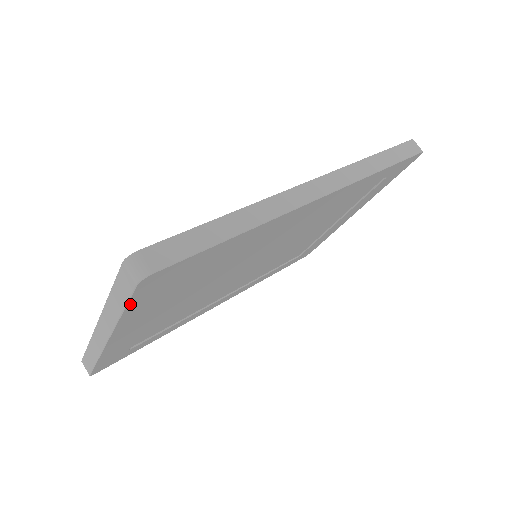
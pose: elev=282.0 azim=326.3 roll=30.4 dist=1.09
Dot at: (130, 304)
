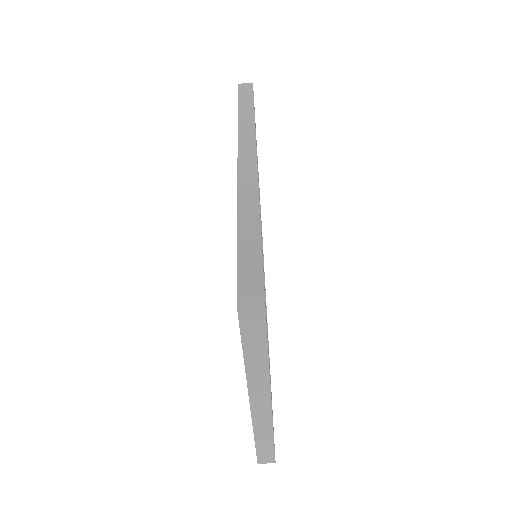
Dot at: (267, 342)
